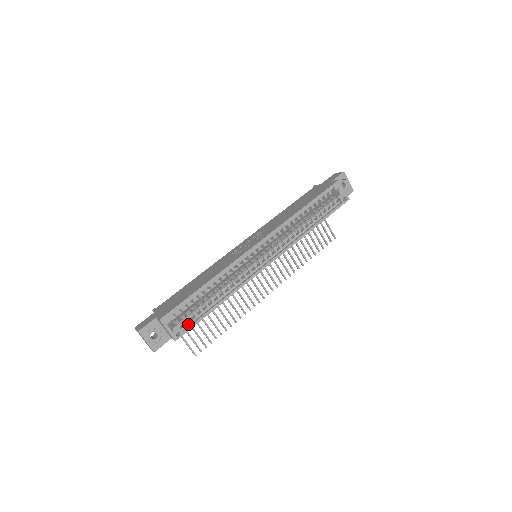
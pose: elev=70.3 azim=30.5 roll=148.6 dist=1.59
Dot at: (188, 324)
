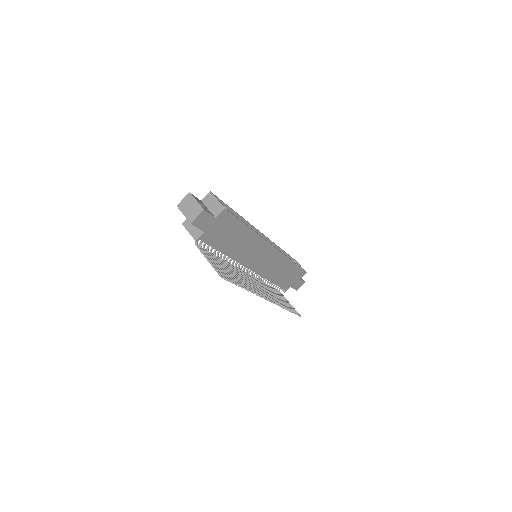
Dot at: occluded
